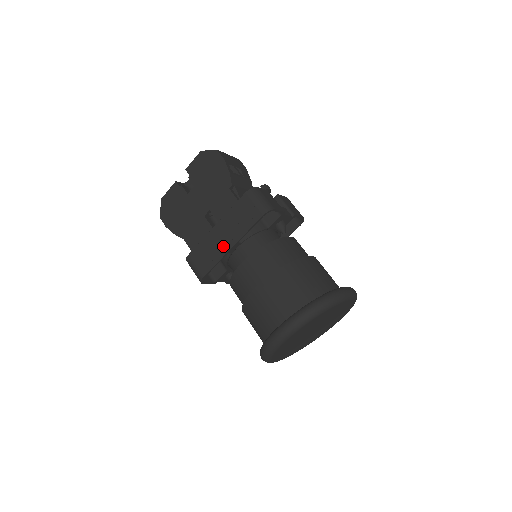
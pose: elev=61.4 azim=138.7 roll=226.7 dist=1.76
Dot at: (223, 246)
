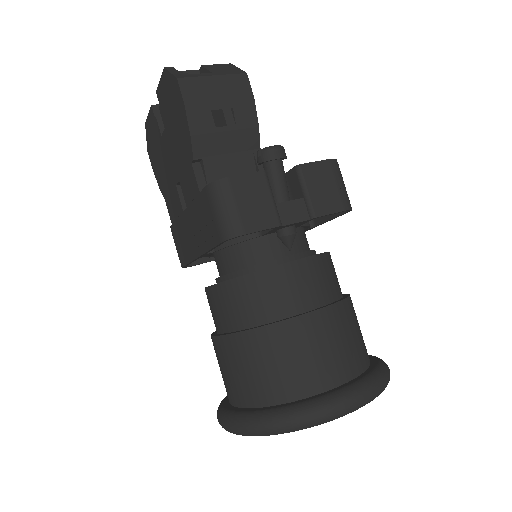
Dot at: (192, 246)
